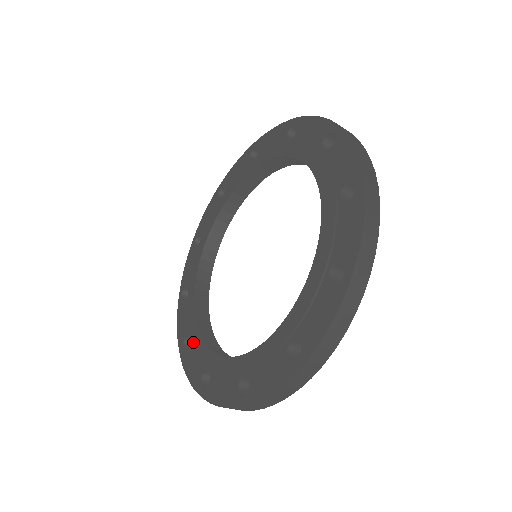
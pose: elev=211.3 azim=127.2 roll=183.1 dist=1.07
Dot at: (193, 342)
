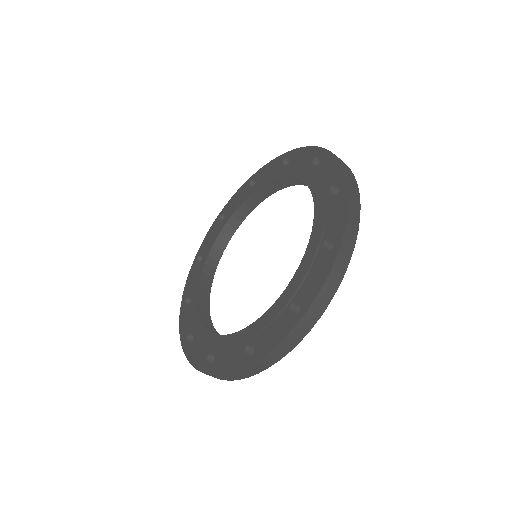
Dot at: (220, 346)
